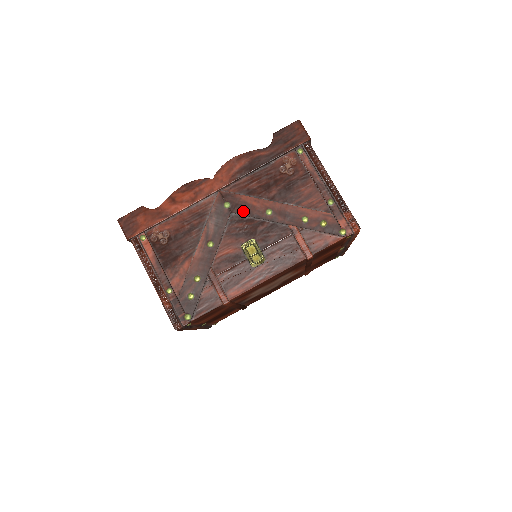
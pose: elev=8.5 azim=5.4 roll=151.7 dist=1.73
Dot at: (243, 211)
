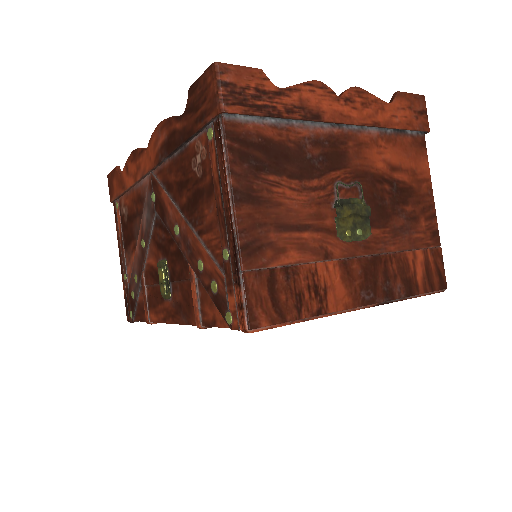
Dot at: (161, 214)
